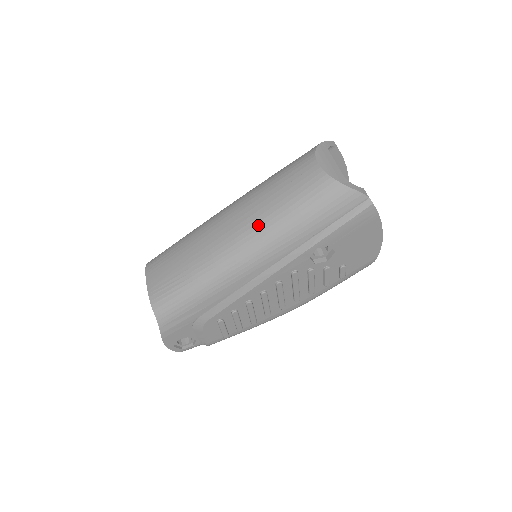
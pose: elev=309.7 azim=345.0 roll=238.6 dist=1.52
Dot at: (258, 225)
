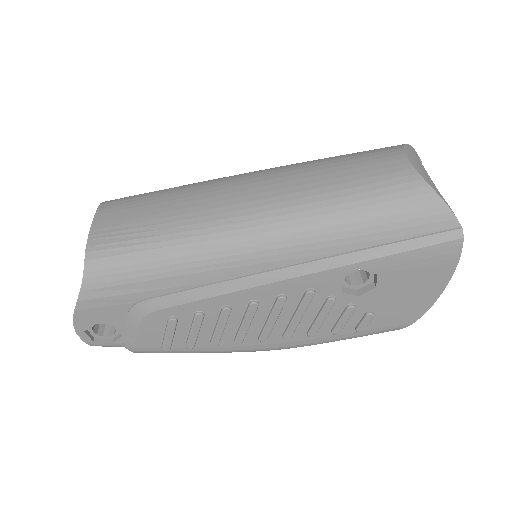
Dot at: (296, 201)
